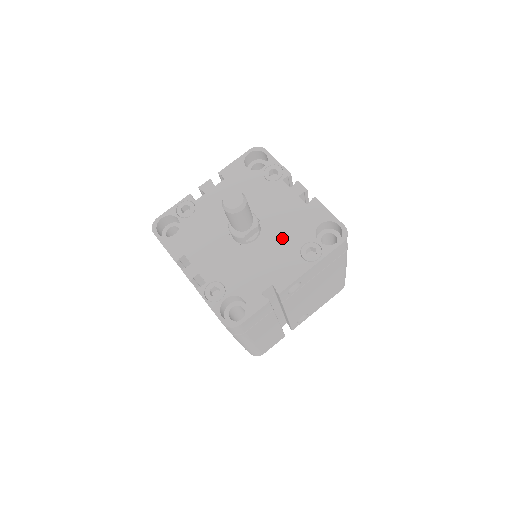
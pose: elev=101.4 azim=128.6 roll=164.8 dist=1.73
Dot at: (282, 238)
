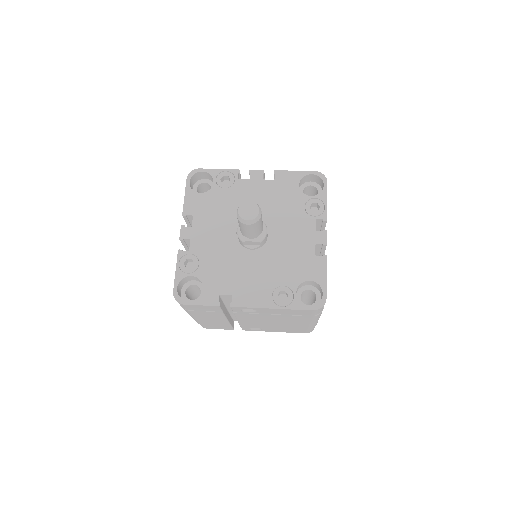
Dot at: (272, 266)
